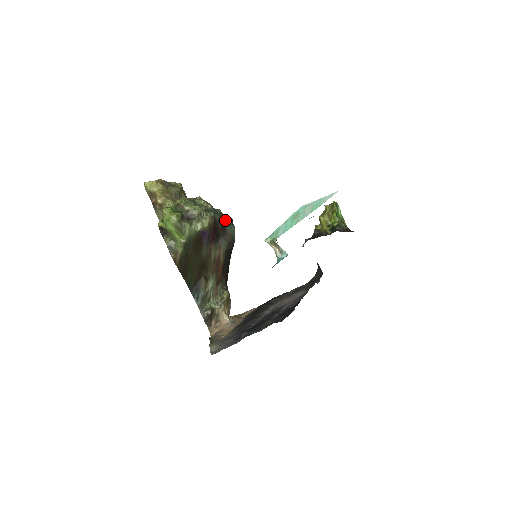
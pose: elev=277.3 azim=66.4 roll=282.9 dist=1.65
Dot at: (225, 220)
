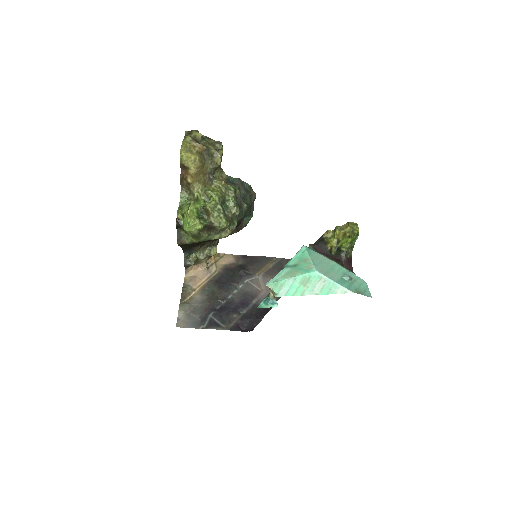
Dot at: (247, 213)
